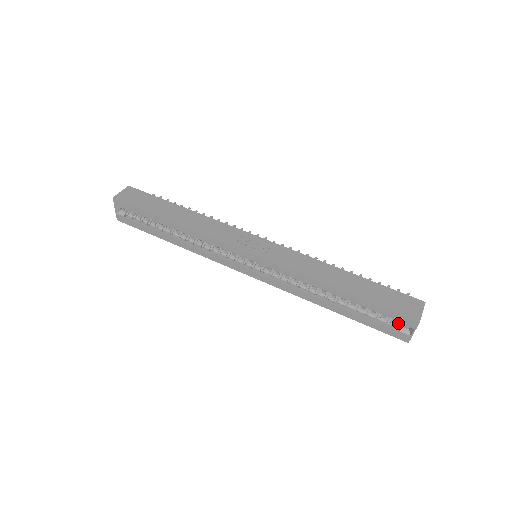
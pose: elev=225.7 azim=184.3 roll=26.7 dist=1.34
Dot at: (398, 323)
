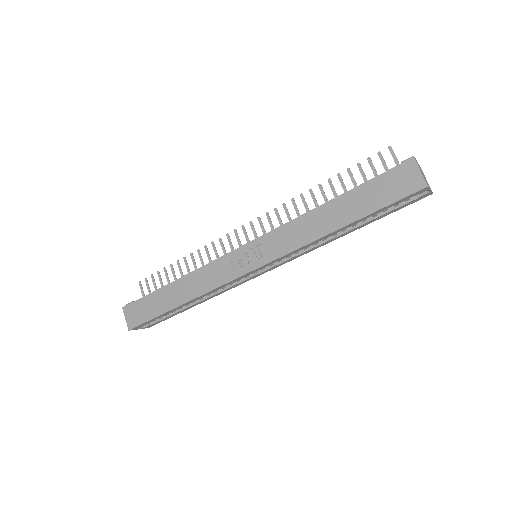
Dot at: occluded
